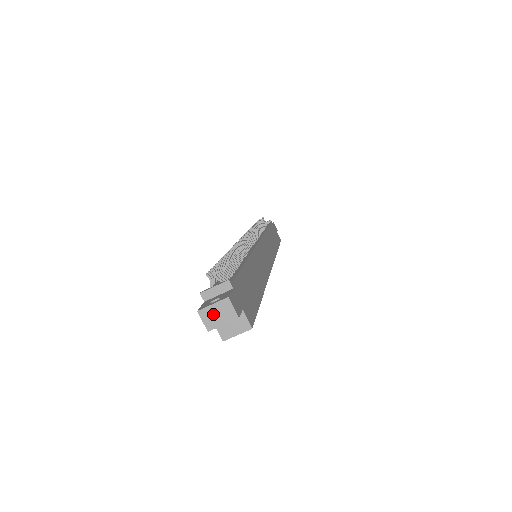
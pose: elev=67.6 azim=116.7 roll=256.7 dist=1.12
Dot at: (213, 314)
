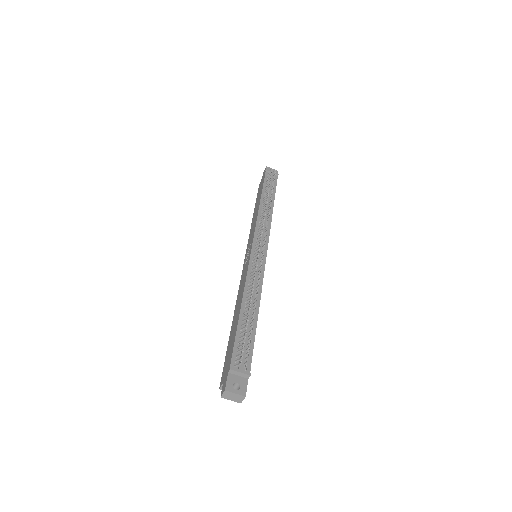
Dot at: (231, 395)
